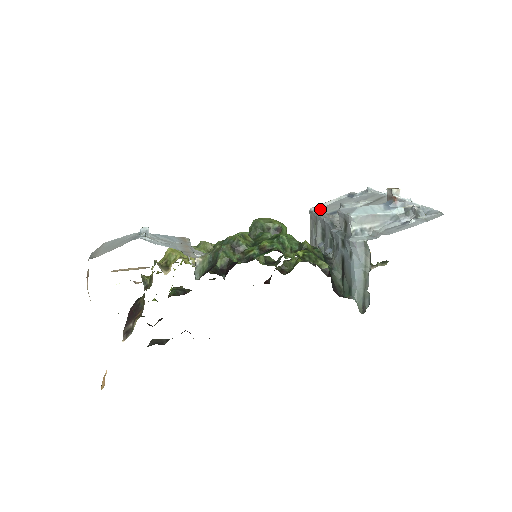
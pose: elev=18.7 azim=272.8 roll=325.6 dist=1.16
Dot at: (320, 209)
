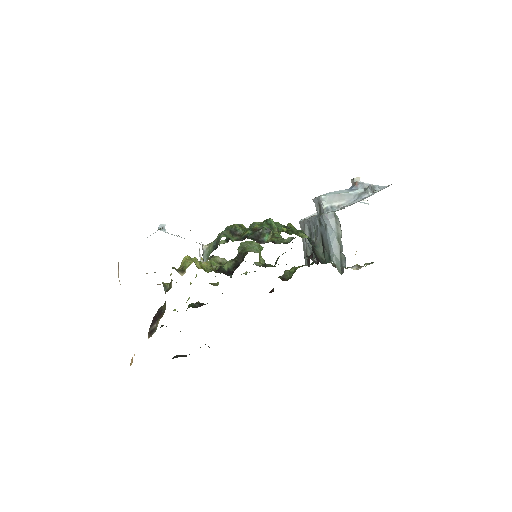
Dot at: (307, 218)
